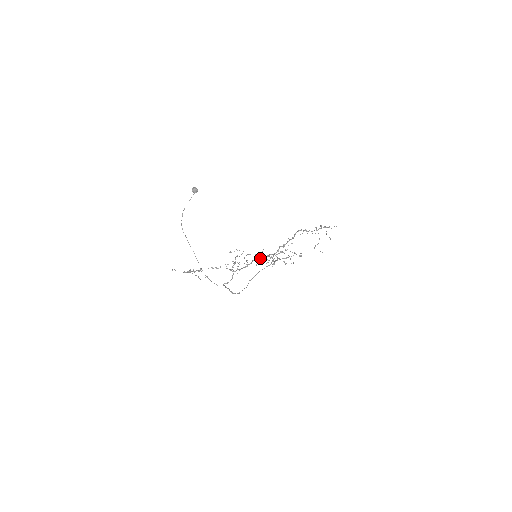
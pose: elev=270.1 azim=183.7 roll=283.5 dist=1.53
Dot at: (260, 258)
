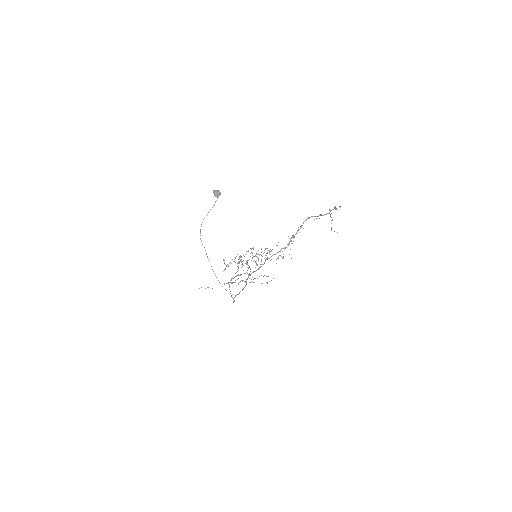
Dot at: (272, 255)
